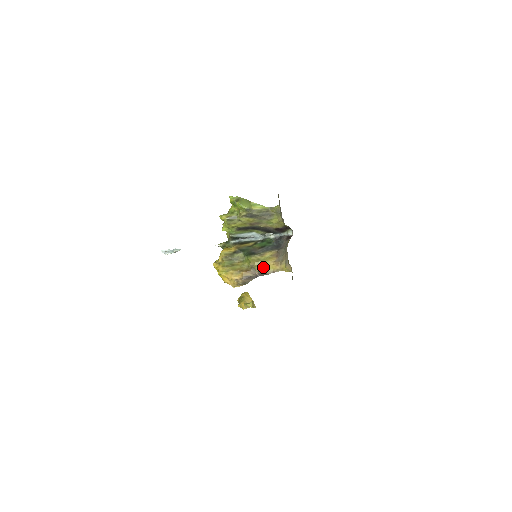
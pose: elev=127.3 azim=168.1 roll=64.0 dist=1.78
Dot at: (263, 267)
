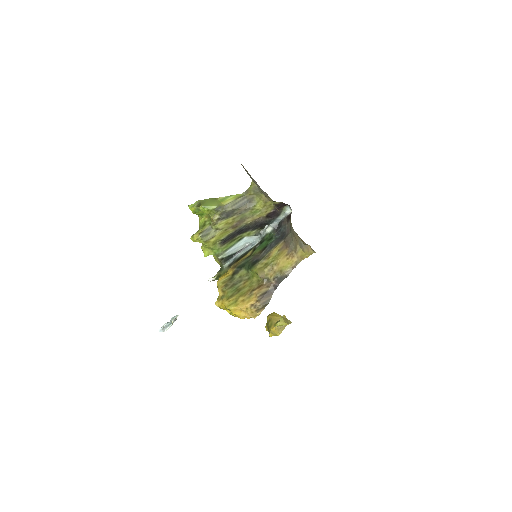
Dot at: (277, 270)
